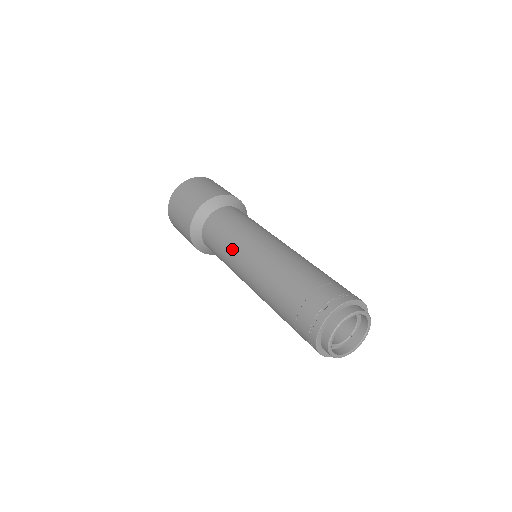
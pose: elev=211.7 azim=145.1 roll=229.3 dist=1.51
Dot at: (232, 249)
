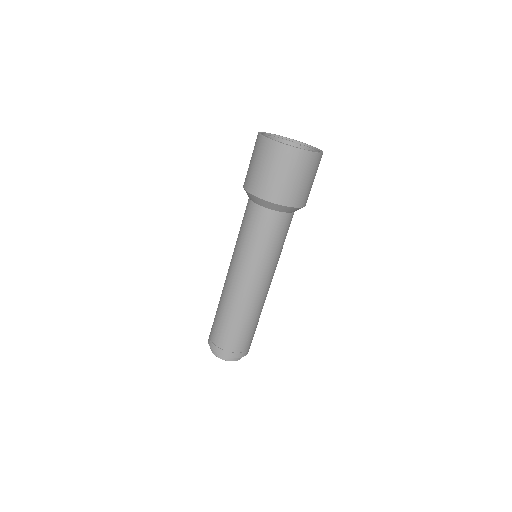
Dot at: (240, 253)
